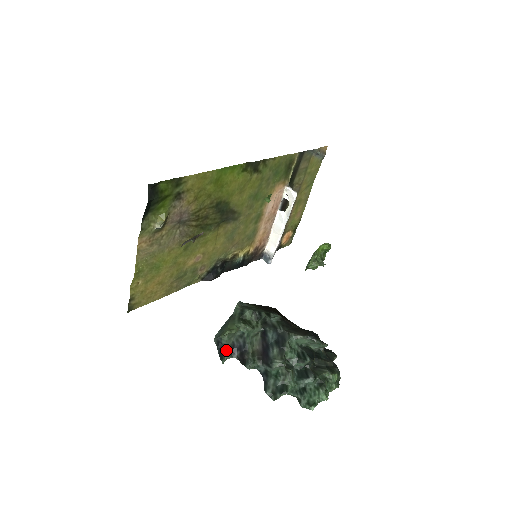
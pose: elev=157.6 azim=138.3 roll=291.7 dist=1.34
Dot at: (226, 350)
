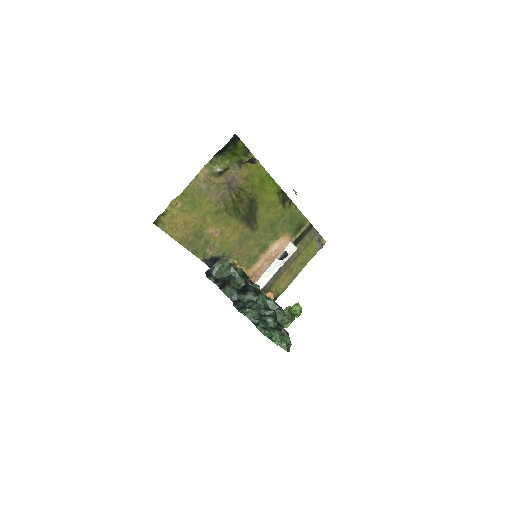
Dot at: (213, 277)
